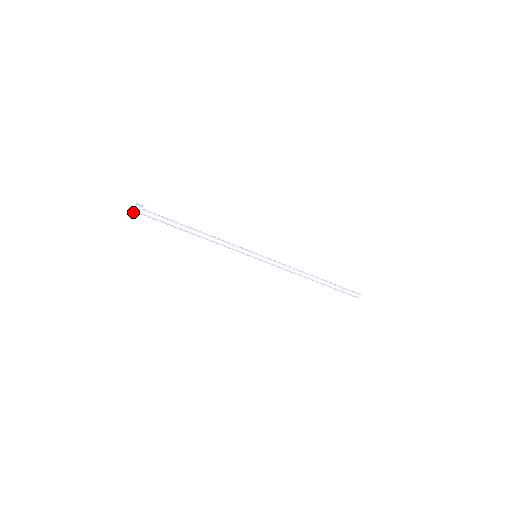
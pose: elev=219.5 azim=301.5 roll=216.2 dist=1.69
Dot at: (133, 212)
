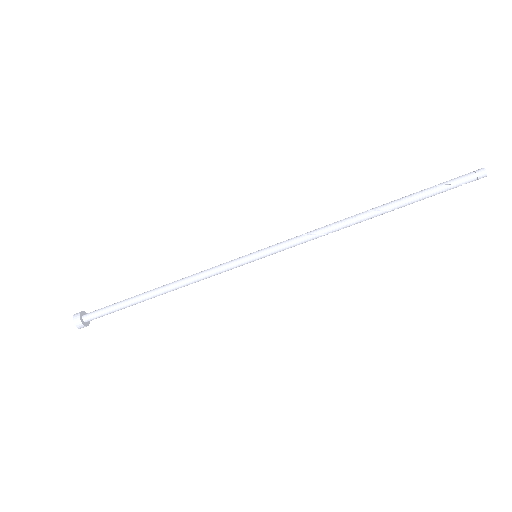
Dot at: (76, 325)
